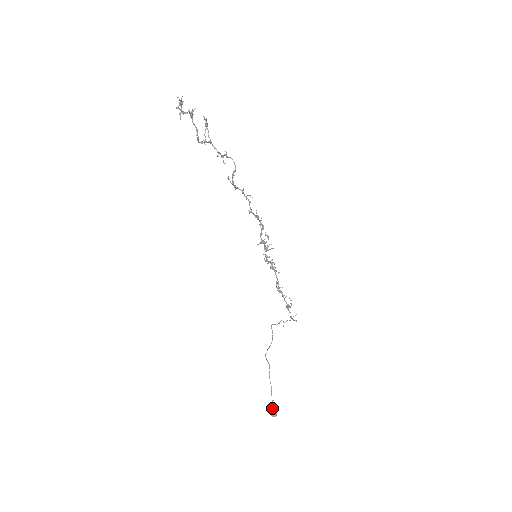
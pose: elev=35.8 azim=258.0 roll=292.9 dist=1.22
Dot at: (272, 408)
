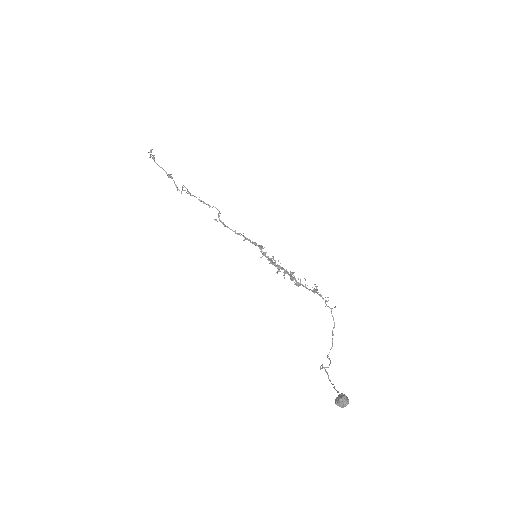
Dot at: occluded
